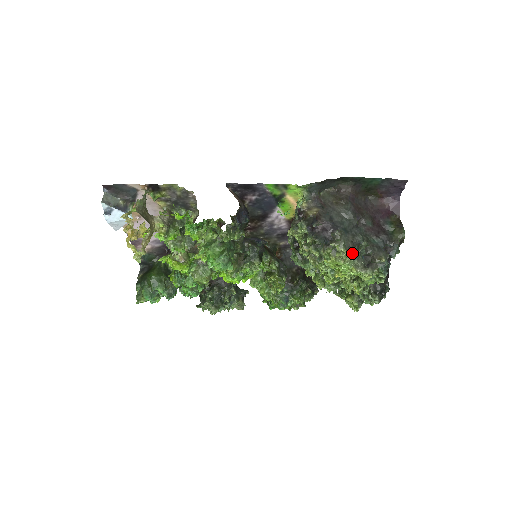
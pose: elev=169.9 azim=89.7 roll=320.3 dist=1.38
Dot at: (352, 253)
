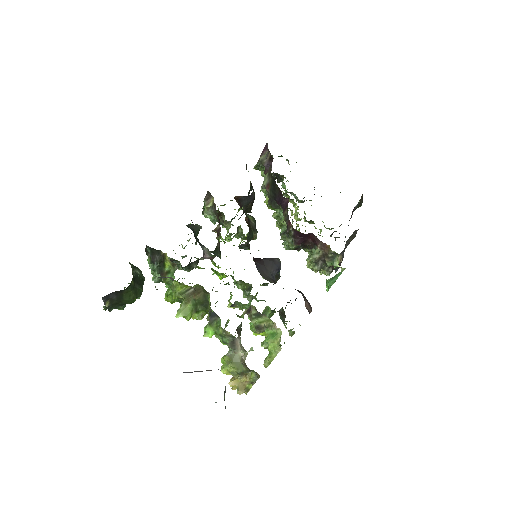
Dot at: occluded
